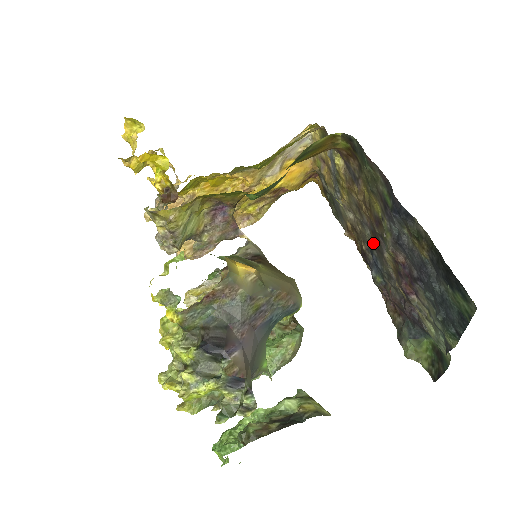
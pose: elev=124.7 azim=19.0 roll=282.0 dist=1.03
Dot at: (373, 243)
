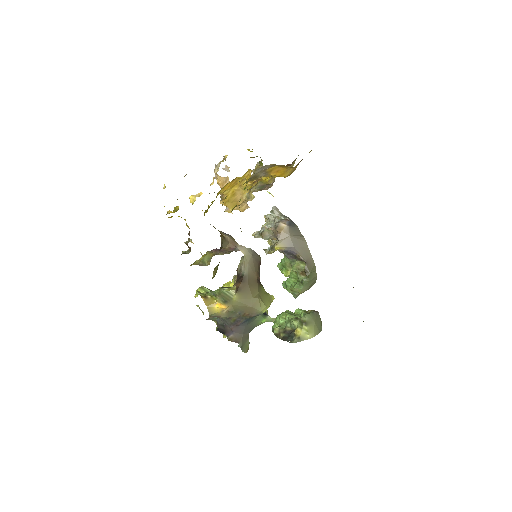
Dot at: occluded
